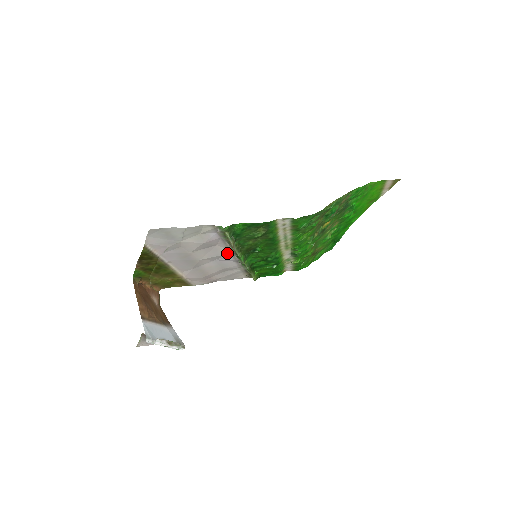
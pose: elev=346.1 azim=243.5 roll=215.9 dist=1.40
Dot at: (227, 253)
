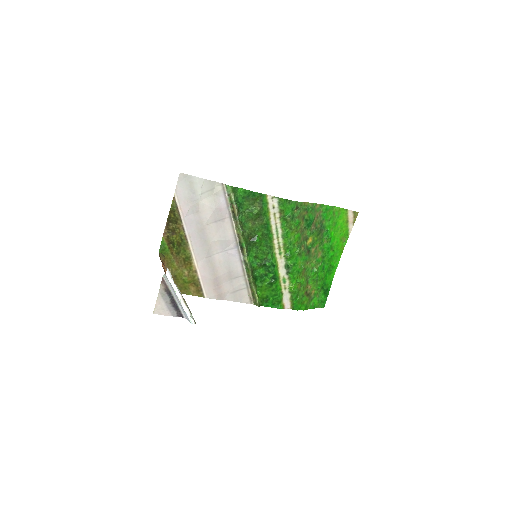
Dot at: (233, 239)
